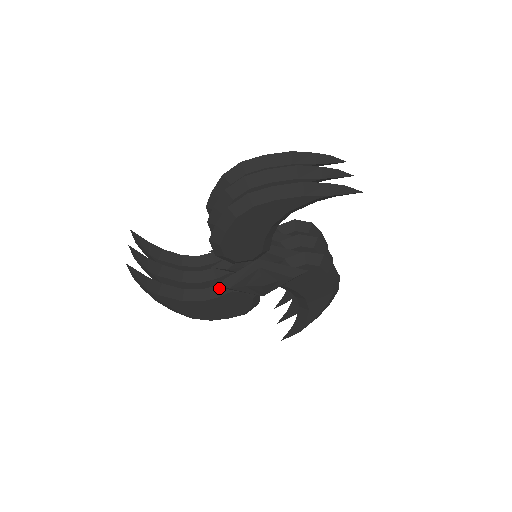
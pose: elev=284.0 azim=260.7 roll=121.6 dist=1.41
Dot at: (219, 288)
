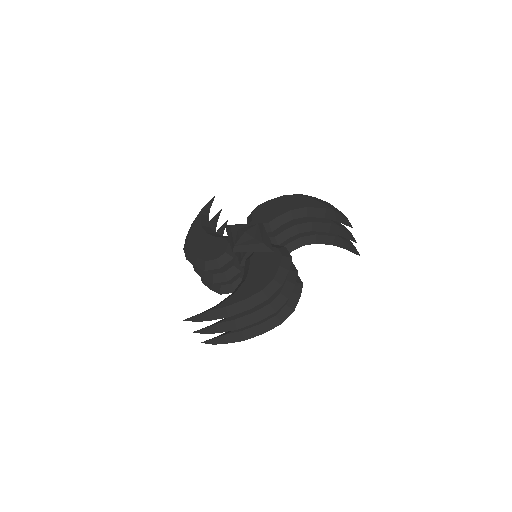
Dot at: (222, 236)
